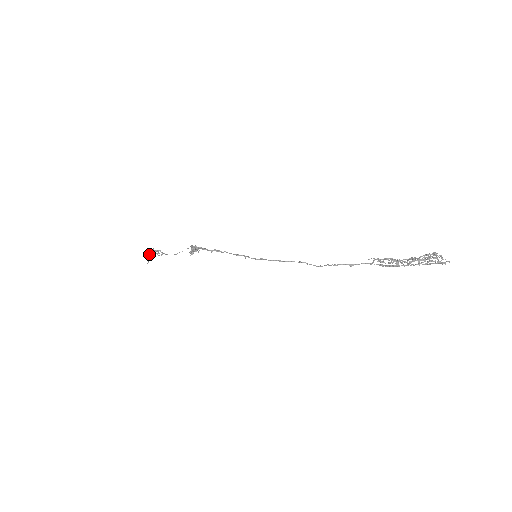
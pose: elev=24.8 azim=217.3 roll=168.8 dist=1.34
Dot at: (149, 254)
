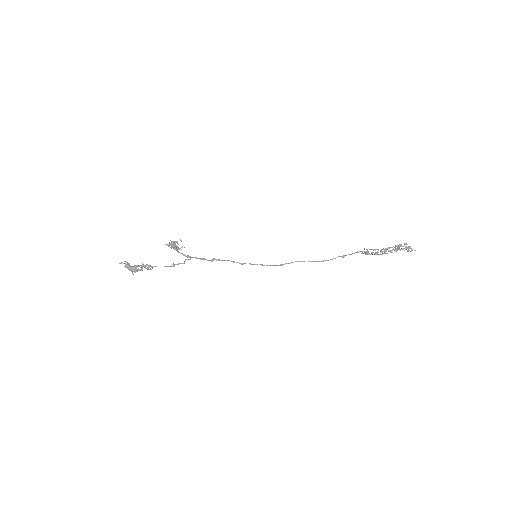
Dot at: (133, 268)
